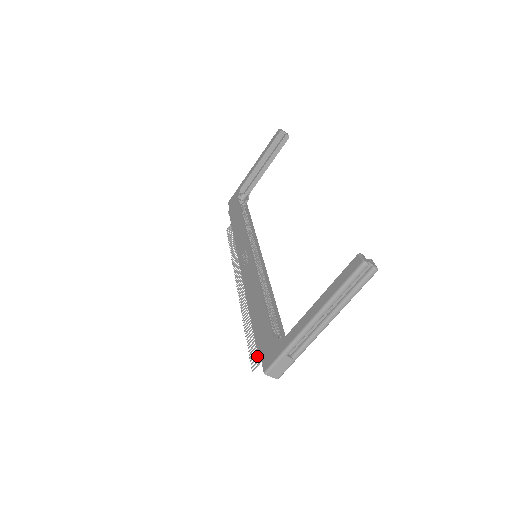
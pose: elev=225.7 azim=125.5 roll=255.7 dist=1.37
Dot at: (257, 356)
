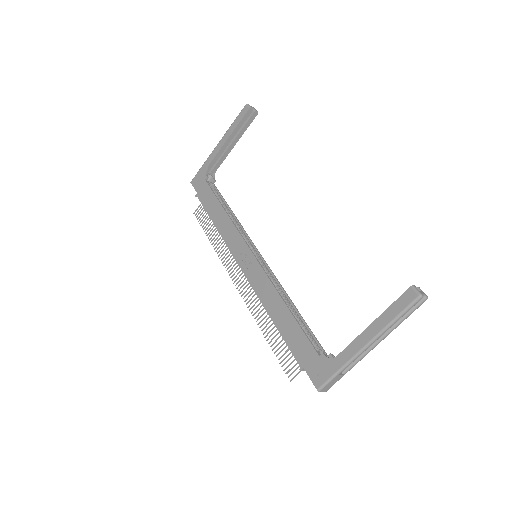
Dot at: (293, 366)
